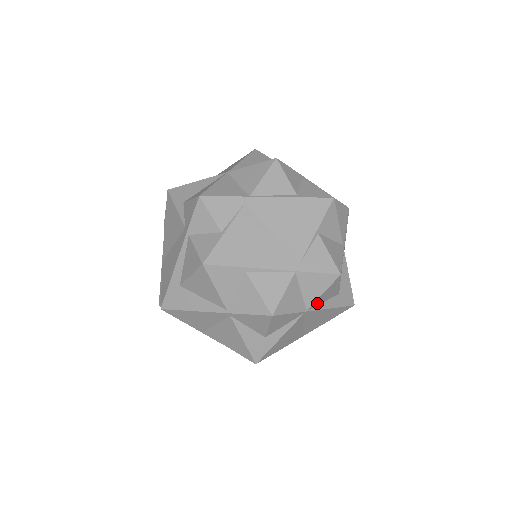
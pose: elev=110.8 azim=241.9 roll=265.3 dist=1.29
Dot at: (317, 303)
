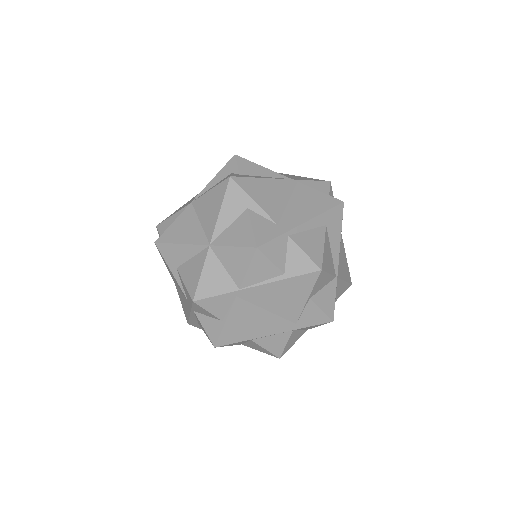
Dot at: occluded
